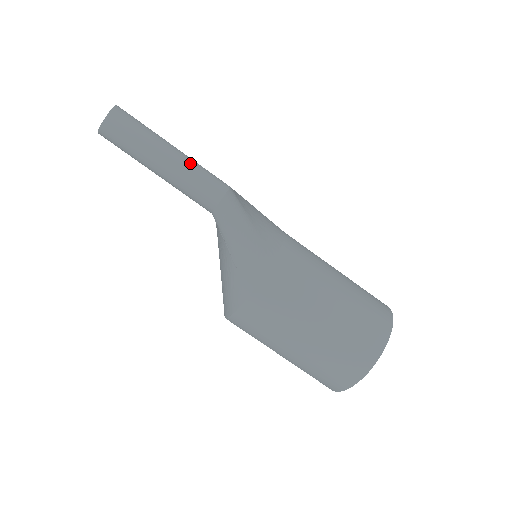
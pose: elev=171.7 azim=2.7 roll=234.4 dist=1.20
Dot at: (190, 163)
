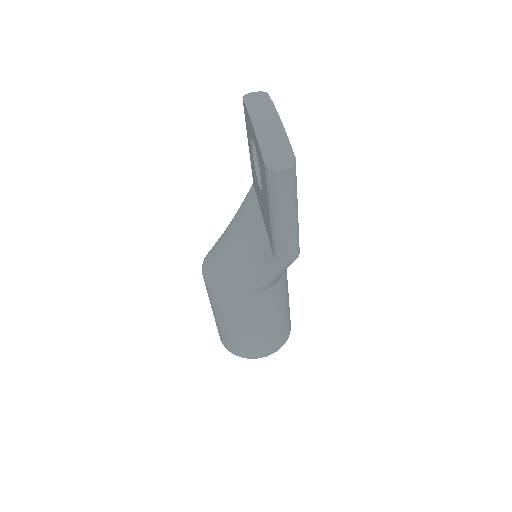
Dot at: (297, 230)
